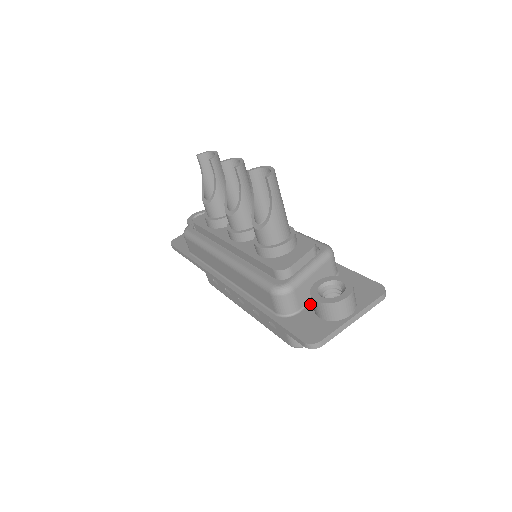
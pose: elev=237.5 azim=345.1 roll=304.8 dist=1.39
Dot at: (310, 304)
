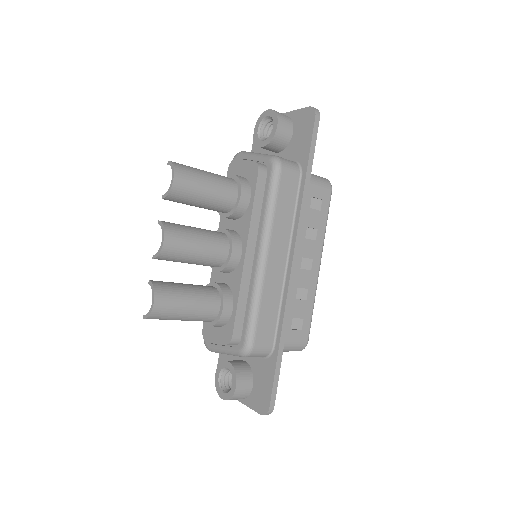
Dot at: (238, 356)
